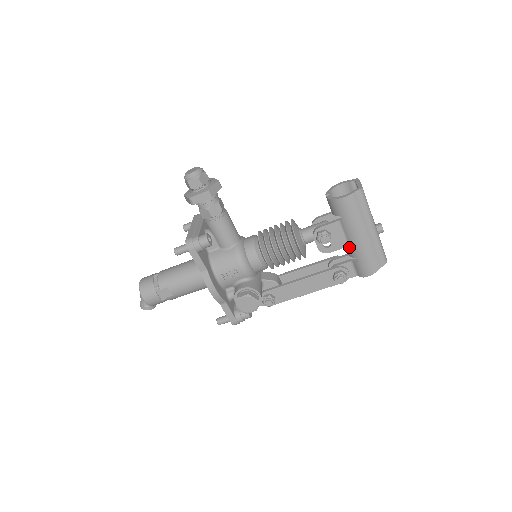
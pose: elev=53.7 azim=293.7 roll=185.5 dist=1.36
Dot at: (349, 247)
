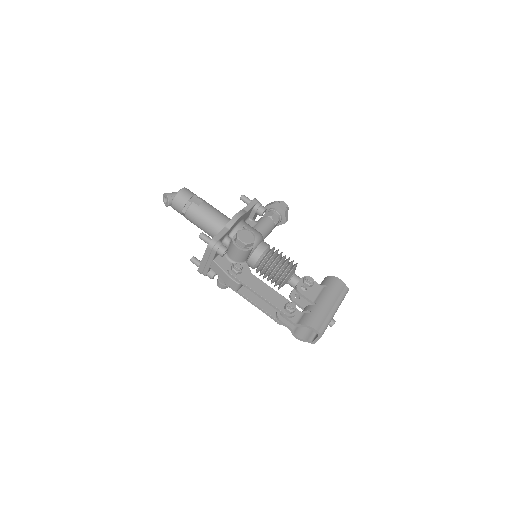
Dot at: occluded
